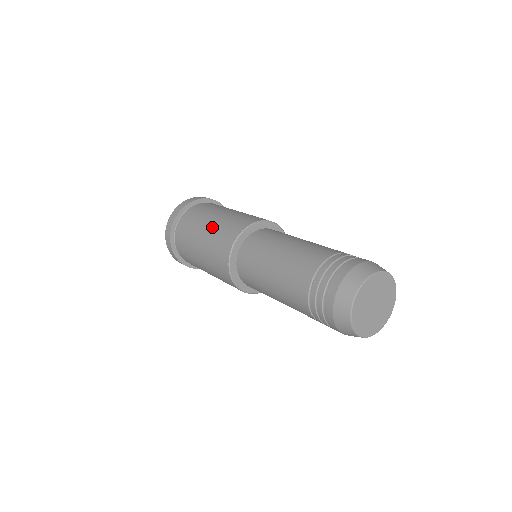
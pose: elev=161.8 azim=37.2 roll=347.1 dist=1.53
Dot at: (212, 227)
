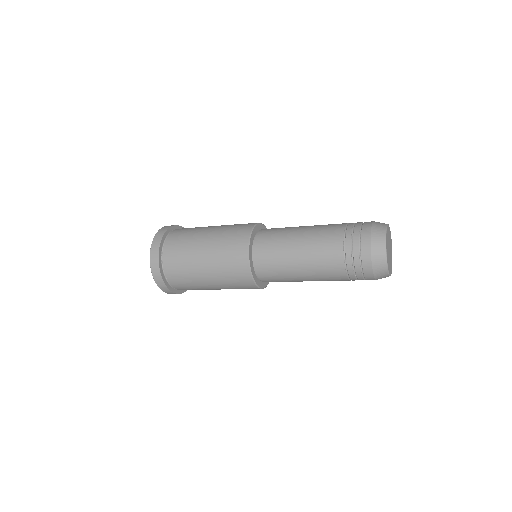
Dot at: (211, 252)
